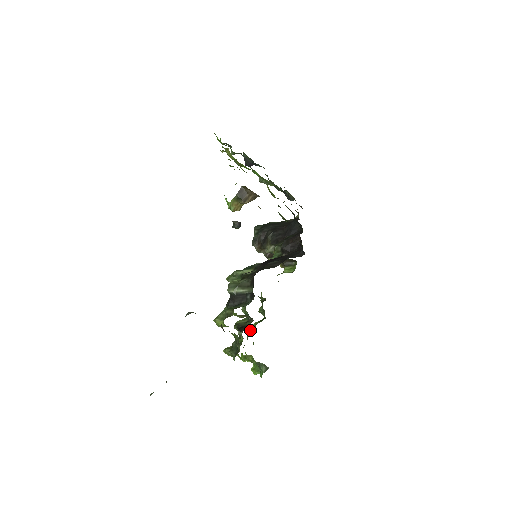
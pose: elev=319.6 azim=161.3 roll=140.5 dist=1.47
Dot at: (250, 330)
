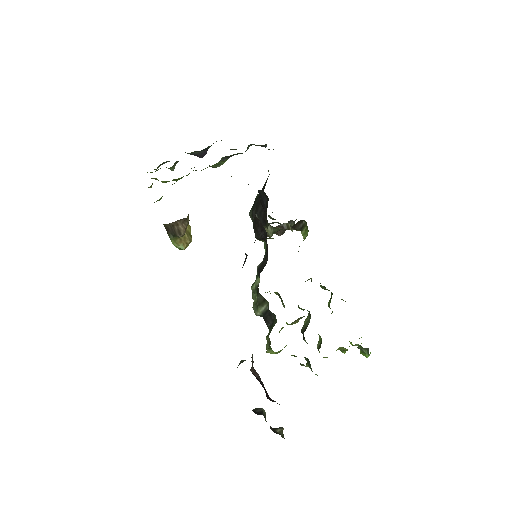
Dot at: (331, 313)
